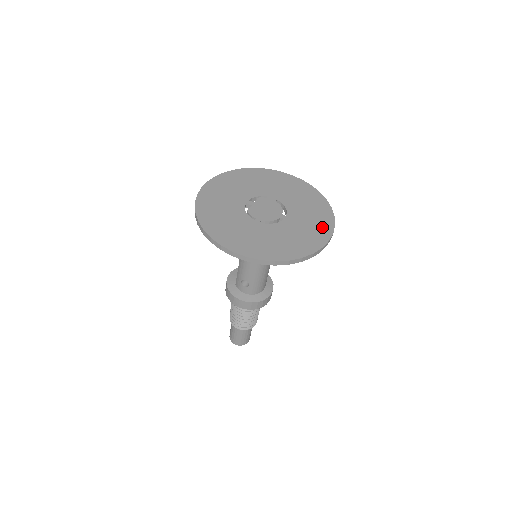
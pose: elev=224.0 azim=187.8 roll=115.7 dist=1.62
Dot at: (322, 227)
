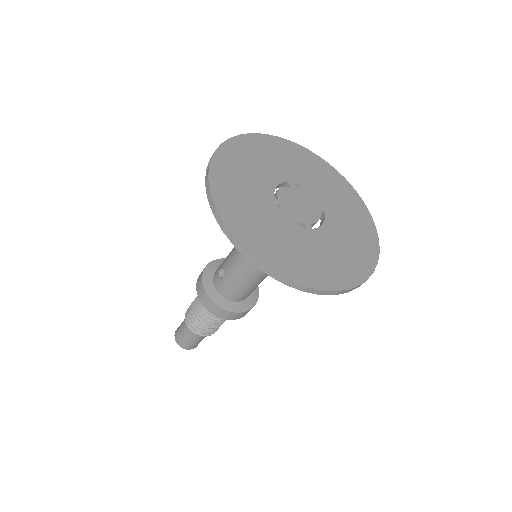
Dot at: (336, 274)
